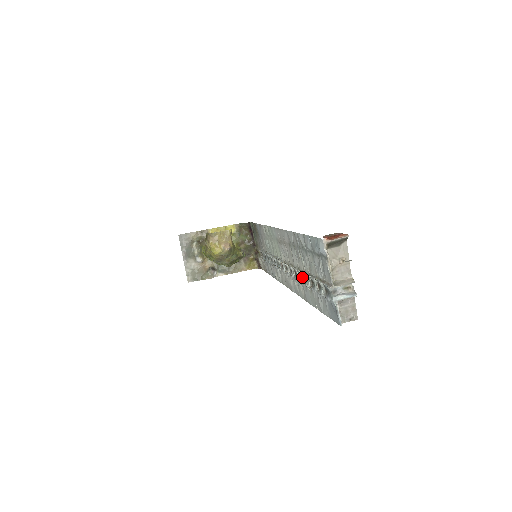
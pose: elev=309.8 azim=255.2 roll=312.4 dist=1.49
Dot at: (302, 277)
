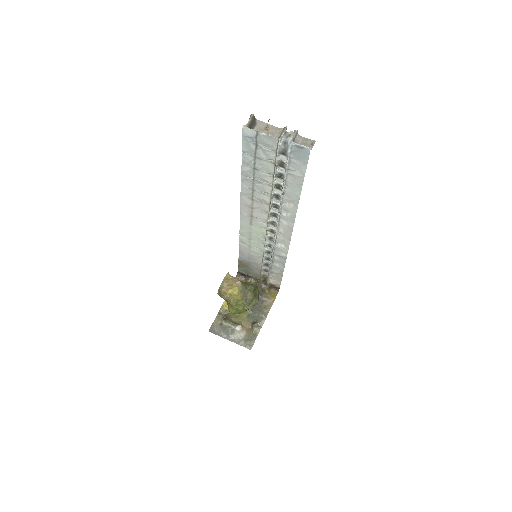
Dot at: (277, 194)
